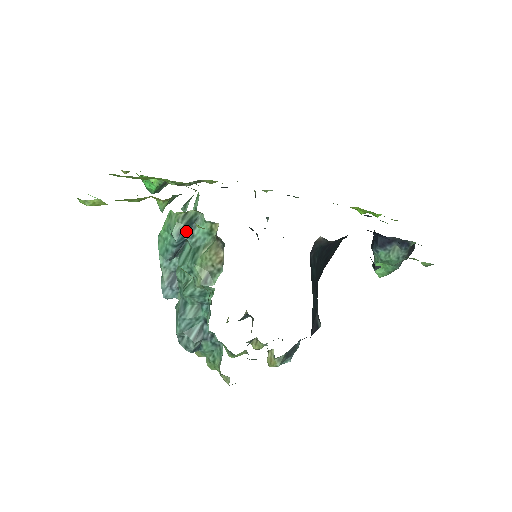
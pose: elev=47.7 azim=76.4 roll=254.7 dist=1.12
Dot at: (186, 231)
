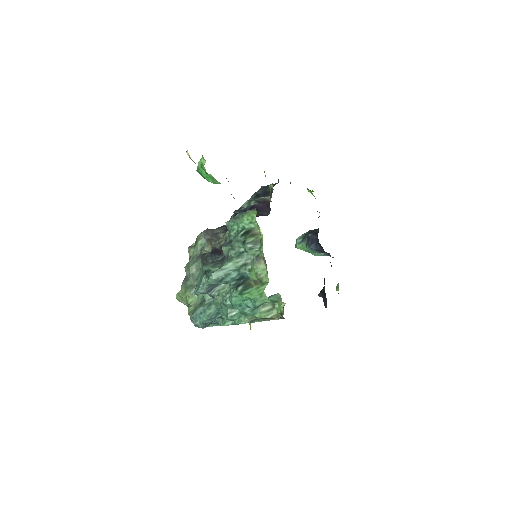
Dot at: occluded
